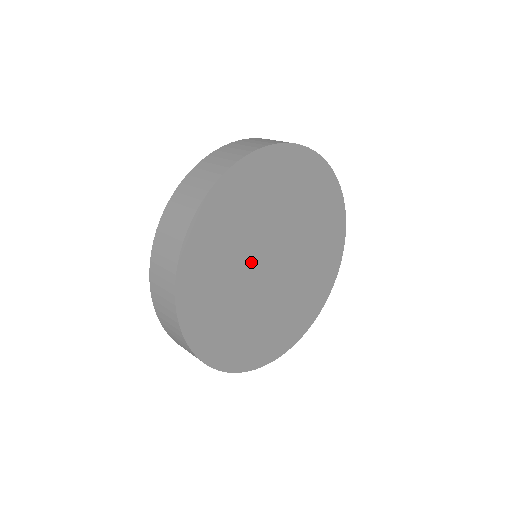
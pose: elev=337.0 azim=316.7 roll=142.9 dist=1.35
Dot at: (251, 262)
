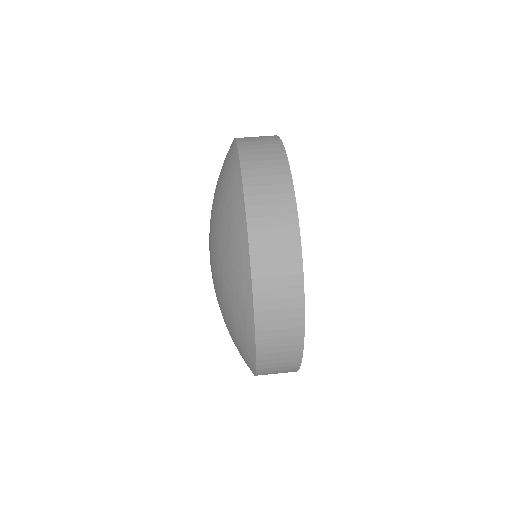
Dot at: occluded
